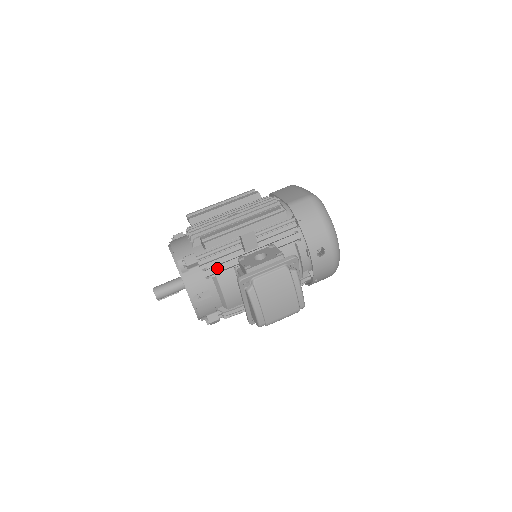
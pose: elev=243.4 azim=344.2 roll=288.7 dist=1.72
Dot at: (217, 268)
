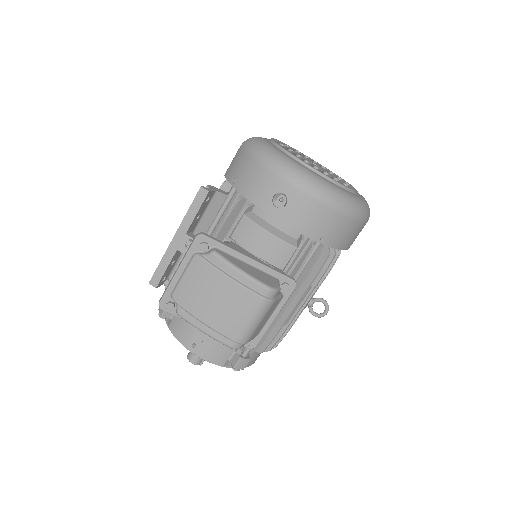
Dot at: occluded
